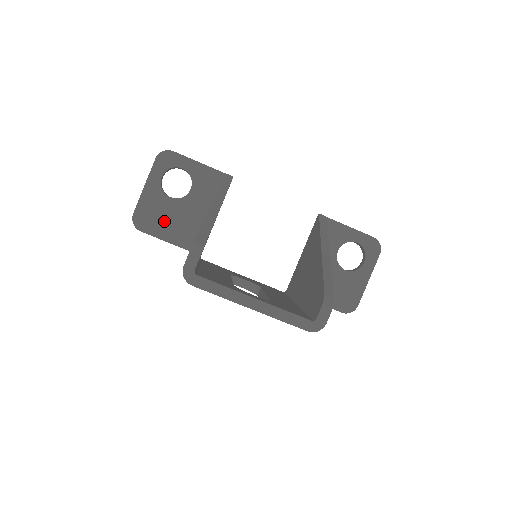
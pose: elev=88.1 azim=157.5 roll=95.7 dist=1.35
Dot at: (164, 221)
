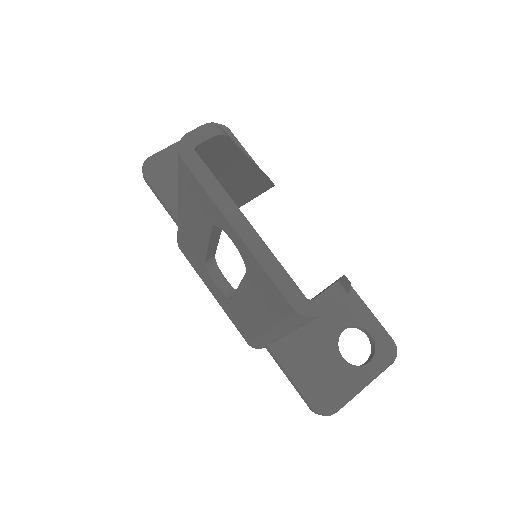
Dot at: (176, 182)
